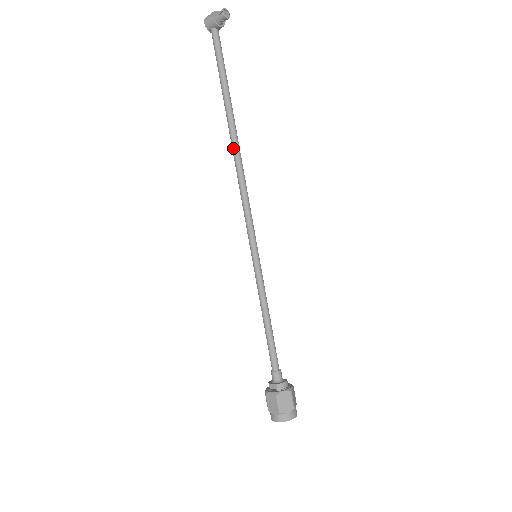
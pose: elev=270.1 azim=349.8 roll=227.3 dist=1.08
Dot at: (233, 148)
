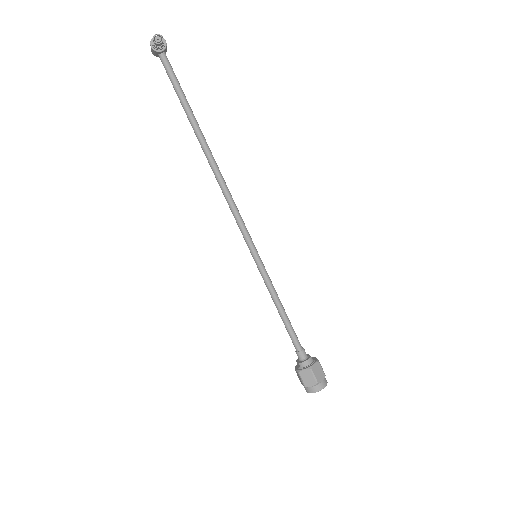
Dot at: (209, 164)
